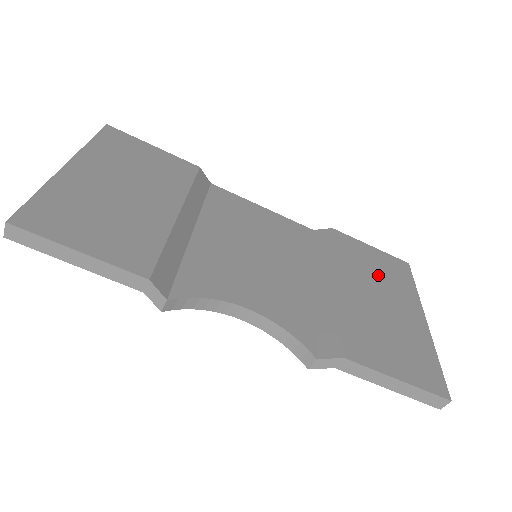
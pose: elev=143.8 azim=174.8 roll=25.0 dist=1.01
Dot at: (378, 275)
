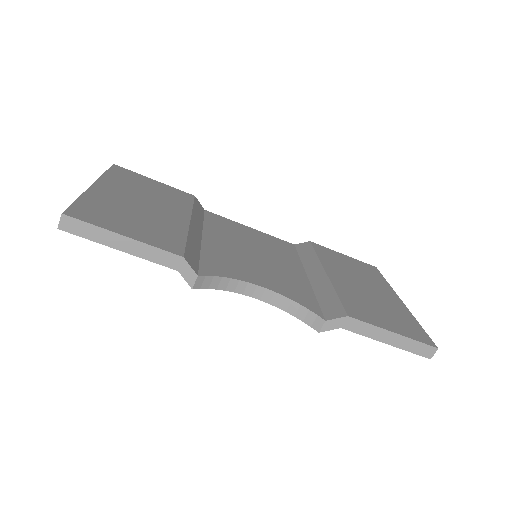
Dot at: (355, 271)
